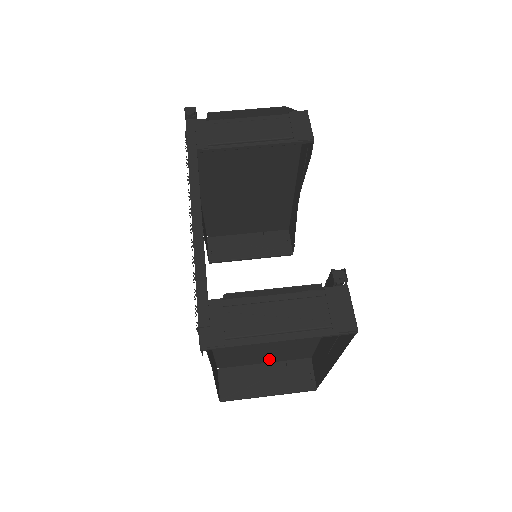
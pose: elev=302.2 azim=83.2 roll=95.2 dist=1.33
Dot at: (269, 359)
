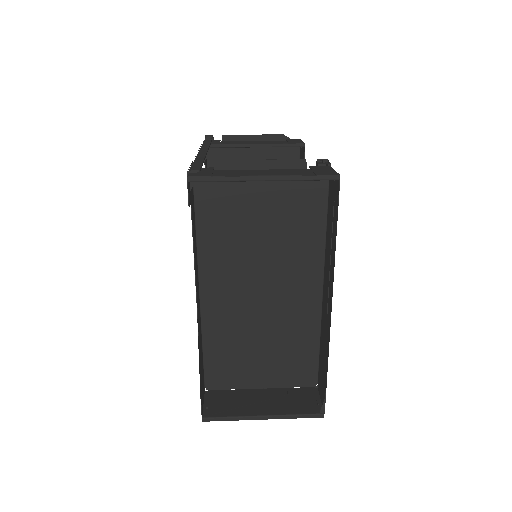
Dot at: (266, 375)
